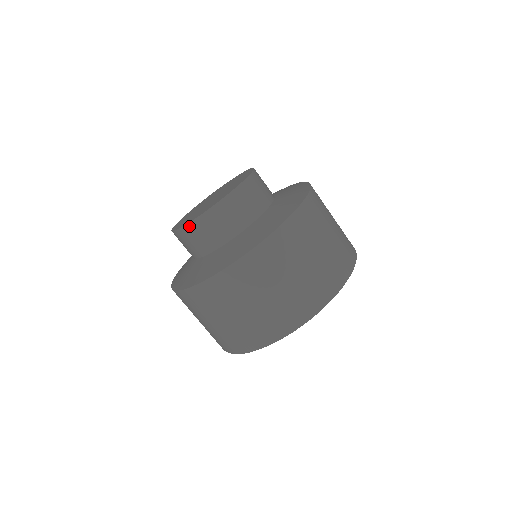
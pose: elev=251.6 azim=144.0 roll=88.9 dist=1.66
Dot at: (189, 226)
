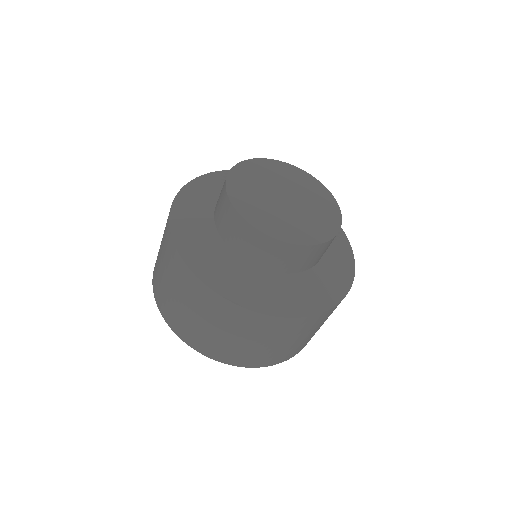
Dot at: (262, 235)
